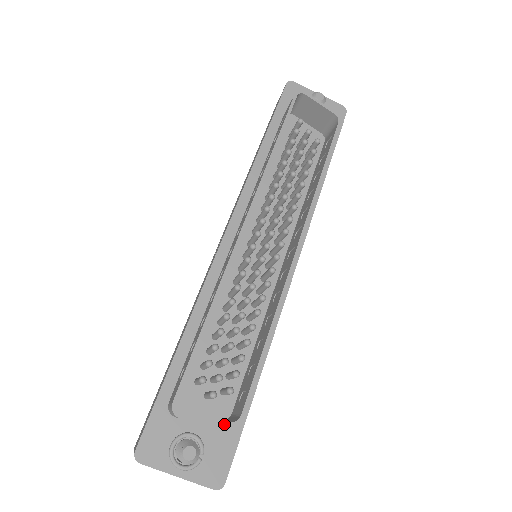
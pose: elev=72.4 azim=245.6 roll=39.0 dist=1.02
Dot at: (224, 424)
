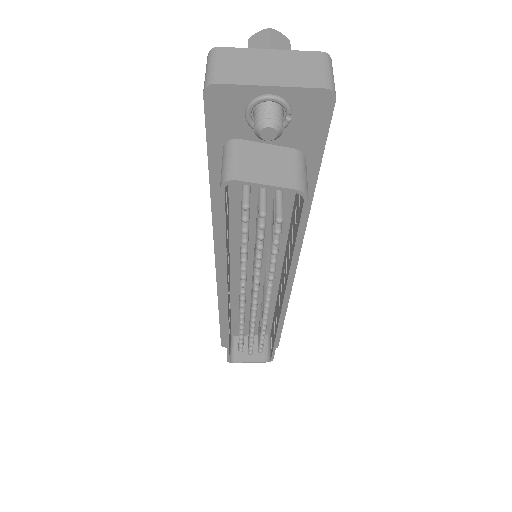
Dot at: (262, 362)
